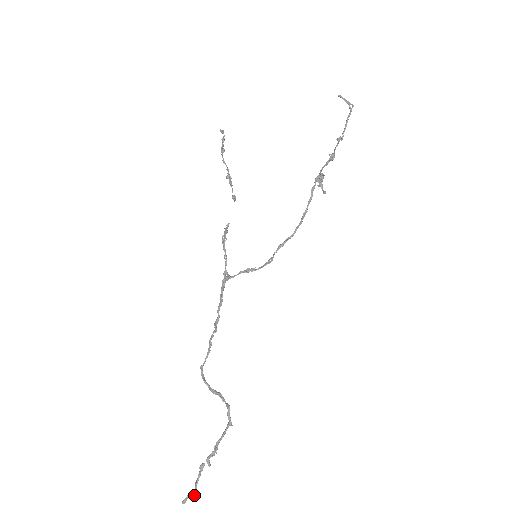
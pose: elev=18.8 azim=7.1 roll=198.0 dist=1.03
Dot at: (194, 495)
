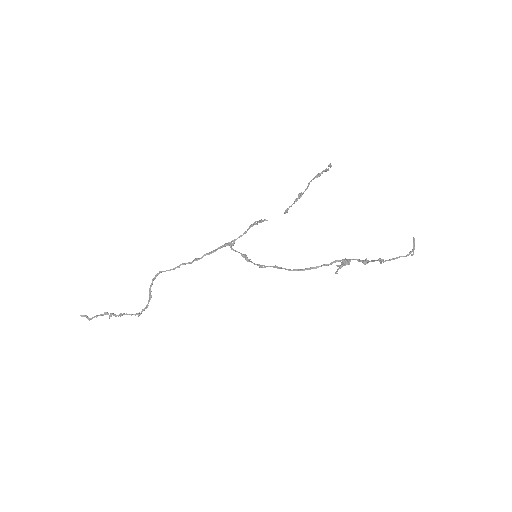
Dot at: (89, 319)
